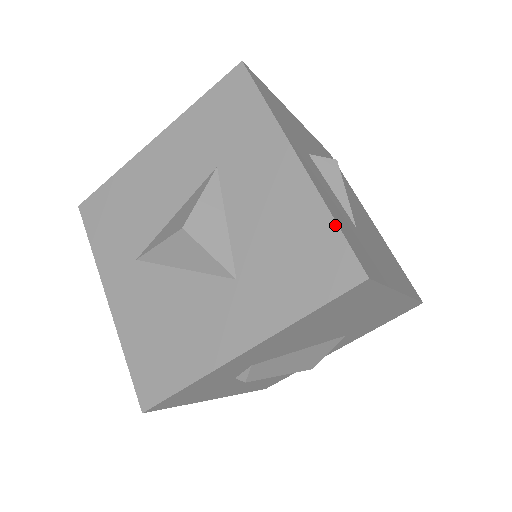
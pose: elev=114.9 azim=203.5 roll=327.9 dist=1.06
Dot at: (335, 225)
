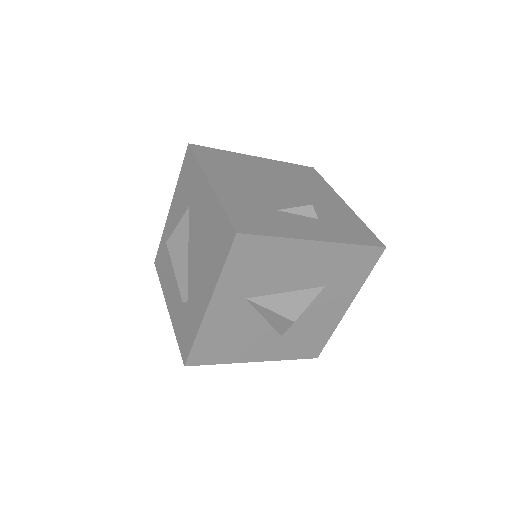
Dot at: (329, 338)
